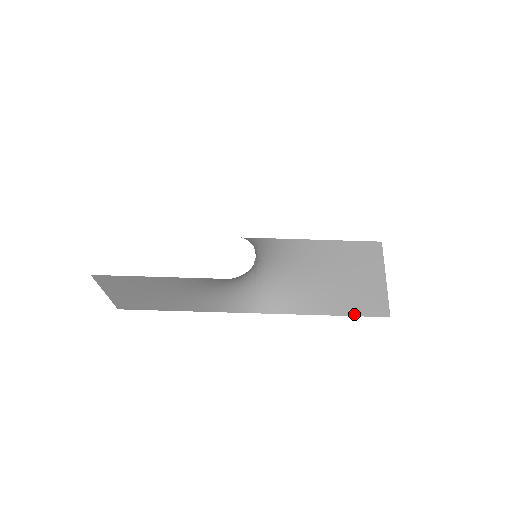
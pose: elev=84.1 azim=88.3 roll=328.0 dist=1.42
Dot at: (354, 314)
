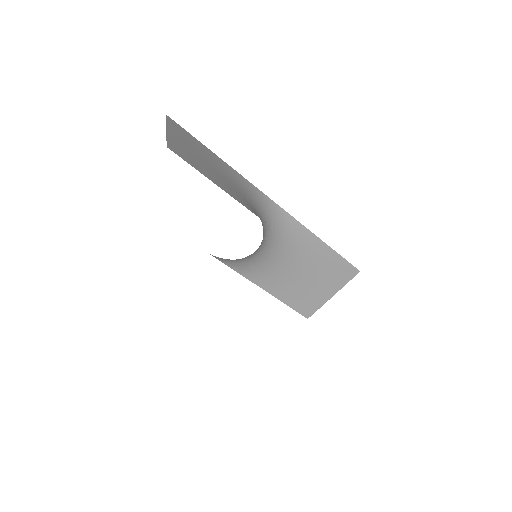
Dot at: (288, 304)
